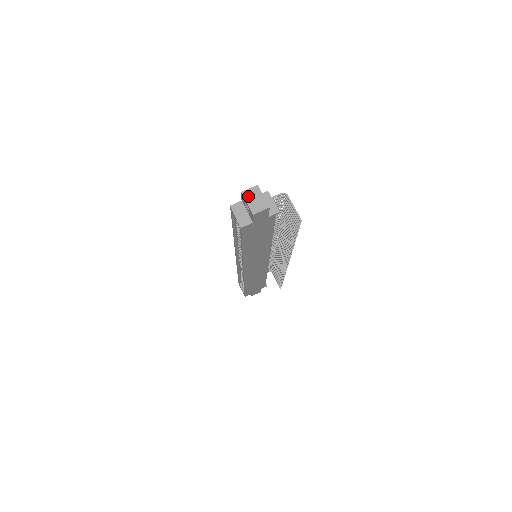
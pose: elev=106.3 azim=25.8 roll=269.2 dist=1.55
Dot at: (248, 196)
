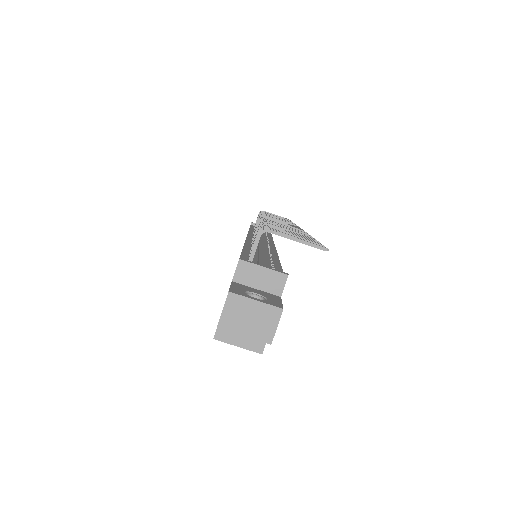
Dot at: (233, 324)
